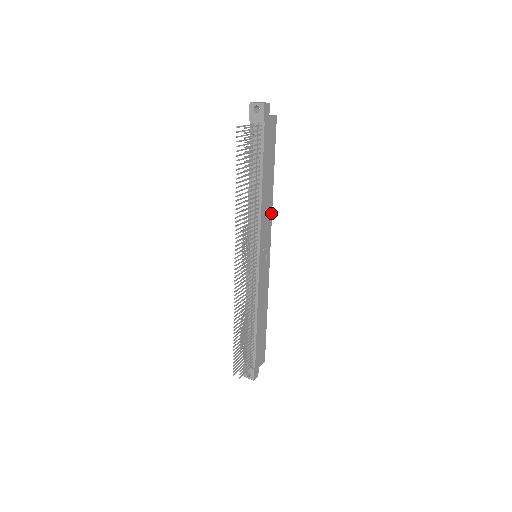
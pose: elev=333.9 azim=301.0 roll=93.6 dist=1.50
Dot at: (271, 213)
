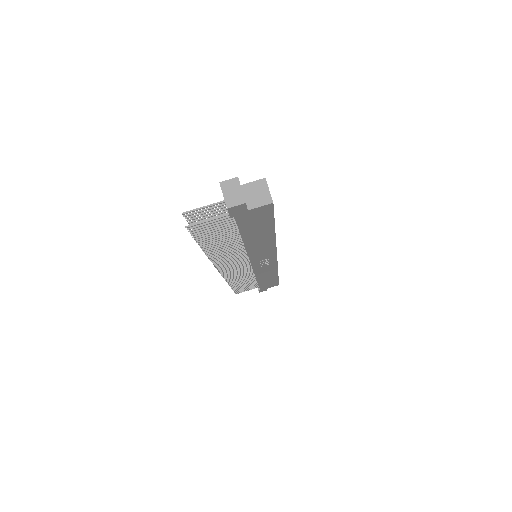
Dot at: (274, 246)
